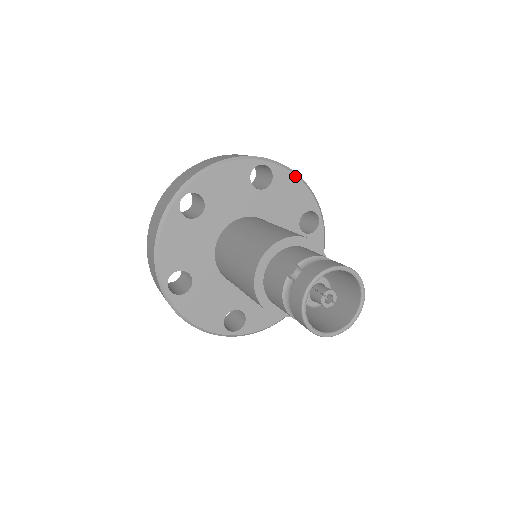
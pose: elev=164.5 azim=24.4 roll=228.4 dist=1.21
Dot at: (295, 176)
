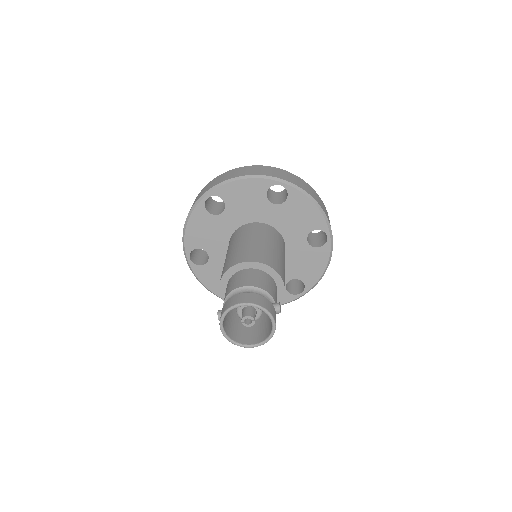
Dot at: (233, 182)
